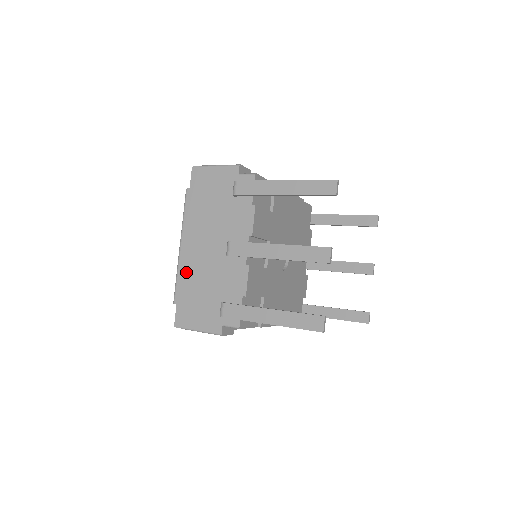
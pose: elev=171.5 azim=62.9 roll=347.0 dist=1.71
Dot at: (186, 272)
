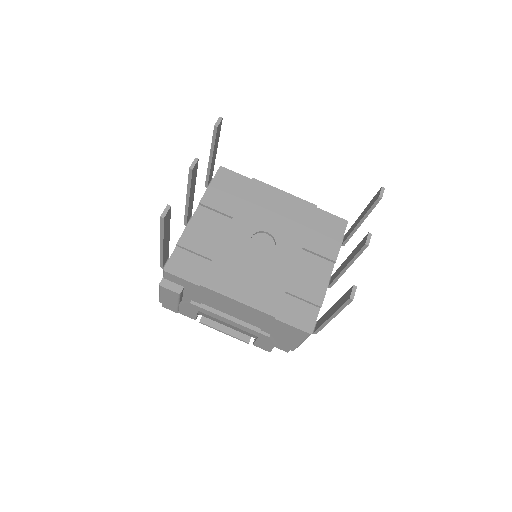
Dot at: occluded
